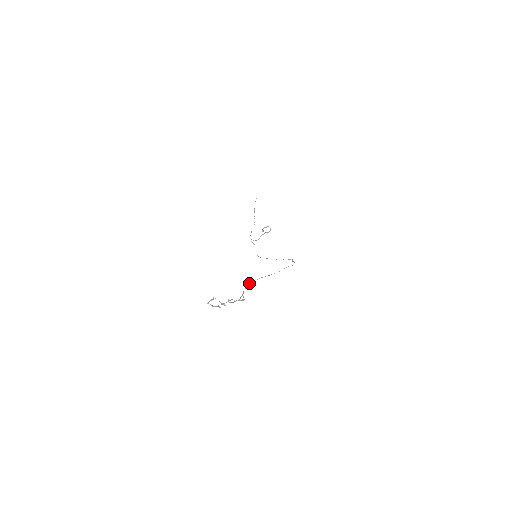
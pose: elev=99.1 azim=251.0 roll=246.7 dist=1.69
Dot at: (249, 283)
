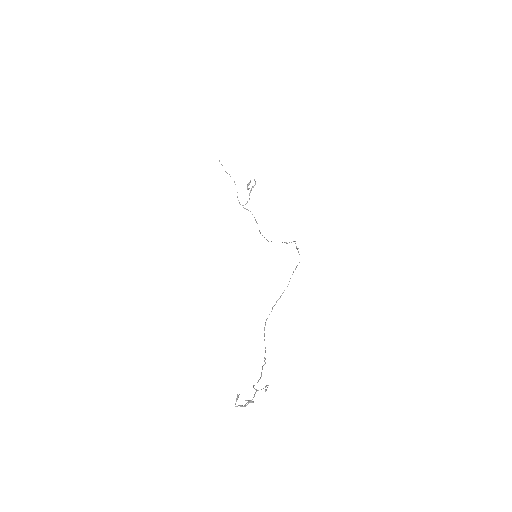
Dot at: (265, 324)
